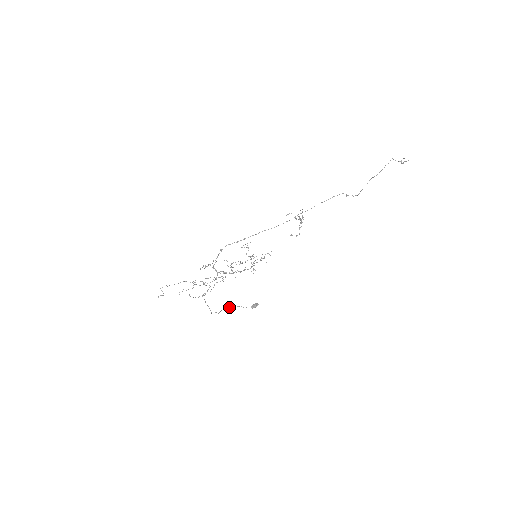
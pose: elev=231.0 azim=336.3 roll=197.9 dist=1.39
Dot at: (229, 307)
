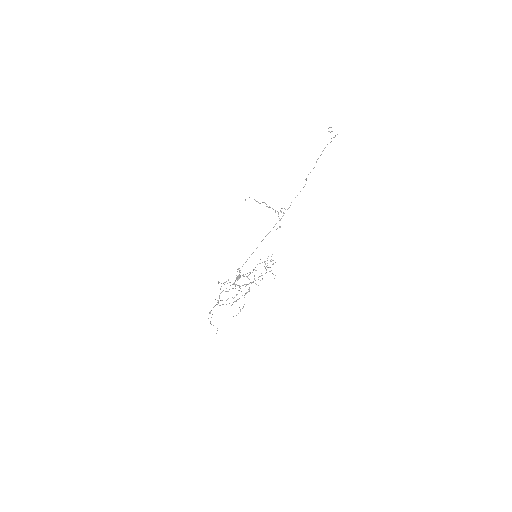
Dot at: (223, 290)
